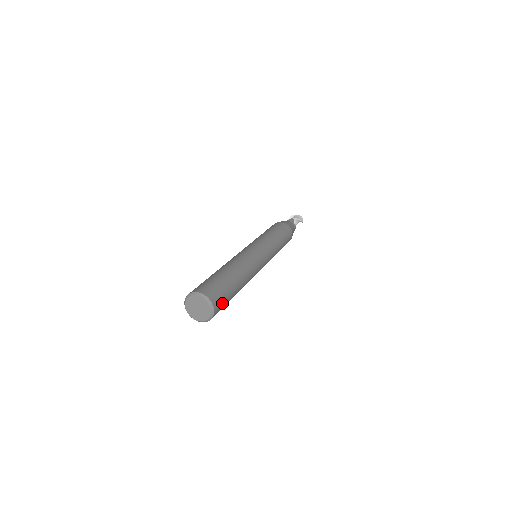
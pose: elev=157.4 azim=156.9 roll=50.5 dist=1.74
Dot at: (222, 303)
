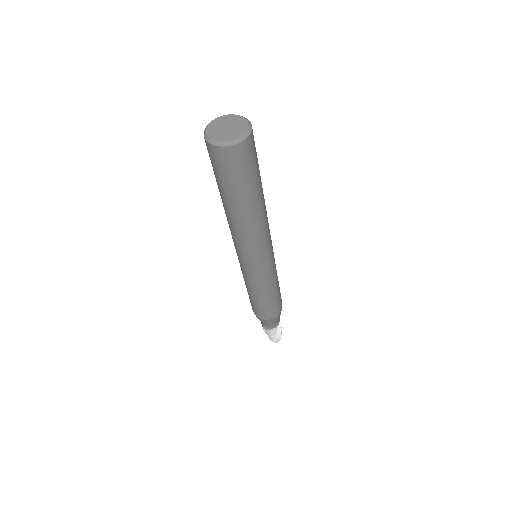
Dot at: (249, 159)
